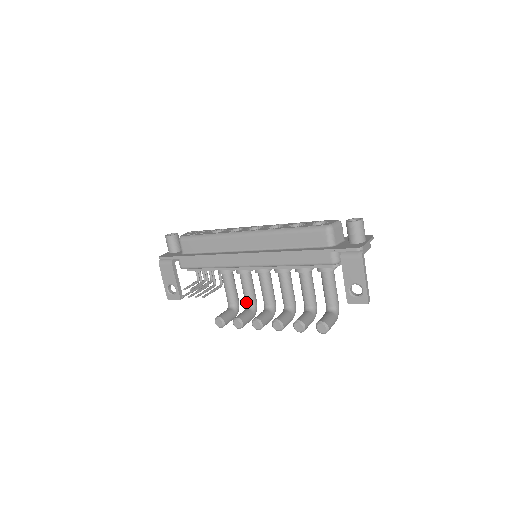
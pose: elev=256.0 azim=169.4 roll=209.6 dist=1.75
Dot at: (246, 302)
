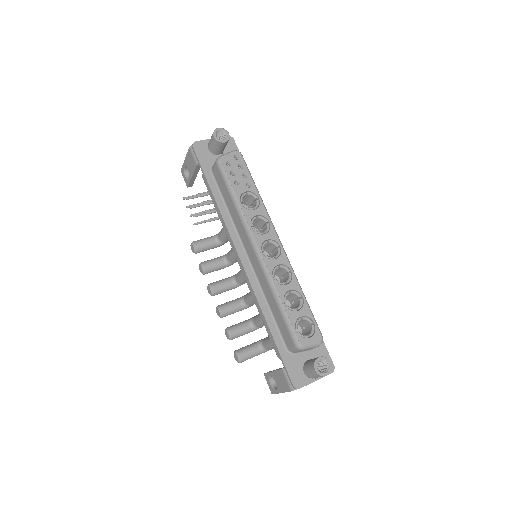
Dot at: (227, 255)
